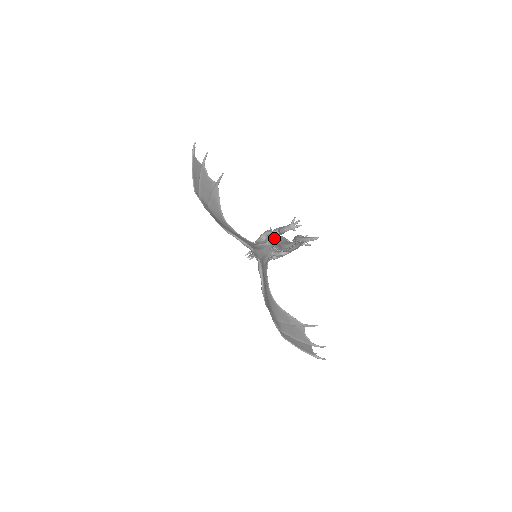
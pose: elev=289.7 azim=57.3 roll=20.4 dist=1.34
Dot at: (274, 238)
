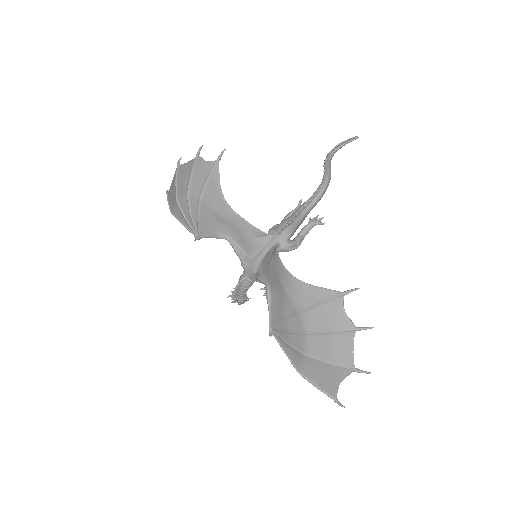
Dot at: (281, 222)
